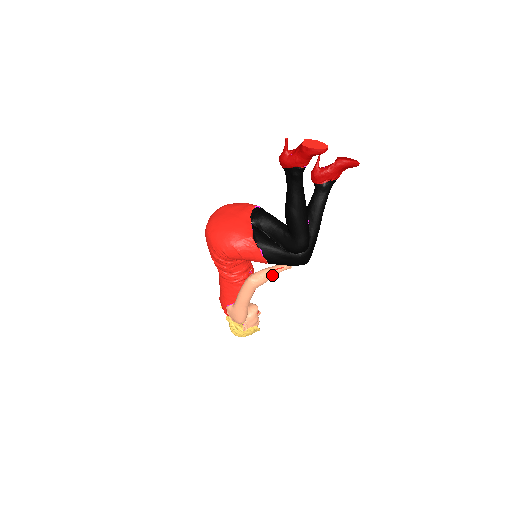
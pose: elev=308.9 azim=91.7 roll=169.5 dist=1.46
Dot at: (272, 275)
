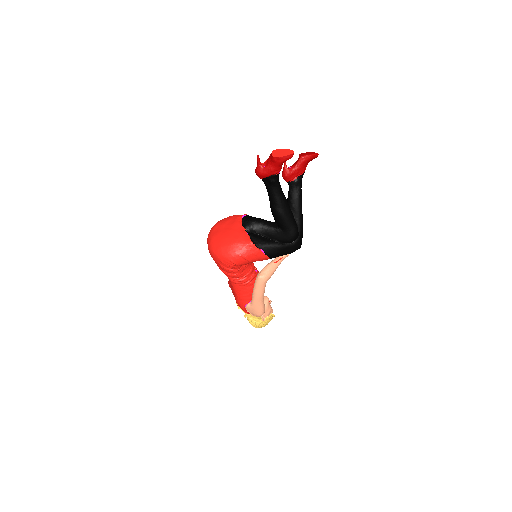
Dot at: (276, 267)
